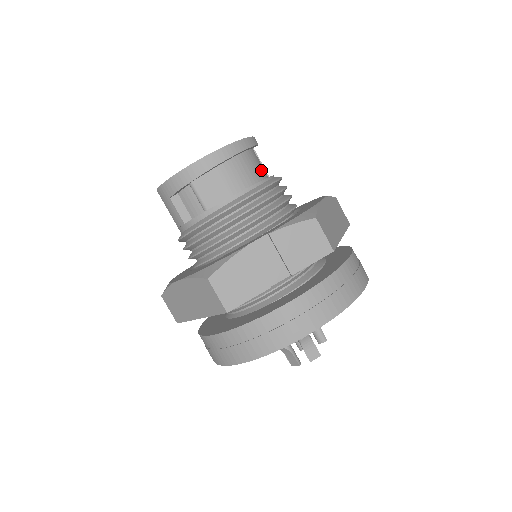
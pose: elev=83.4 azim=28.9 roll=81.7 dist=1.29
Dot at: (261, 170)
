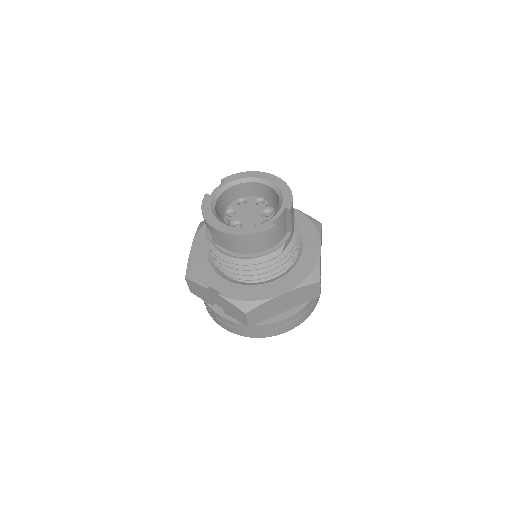
Dot at: (266, 245)
